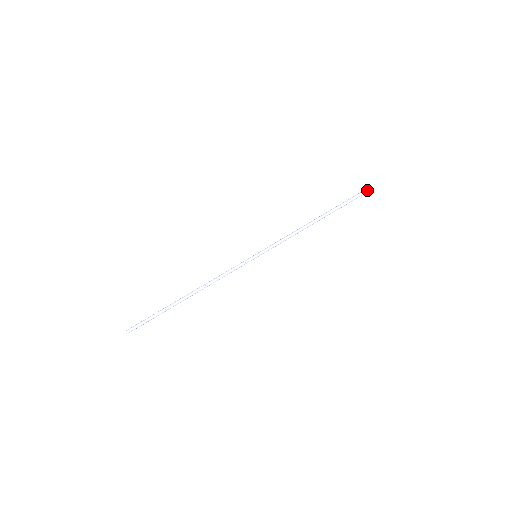
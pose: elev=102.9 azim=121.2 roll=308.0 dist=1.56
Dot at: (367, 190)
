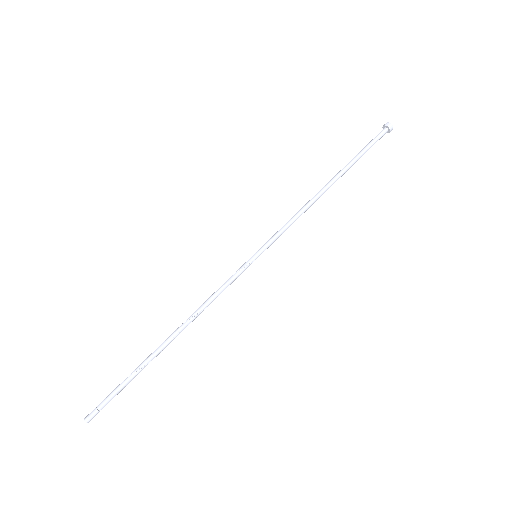
Dot at: (385, 129)
